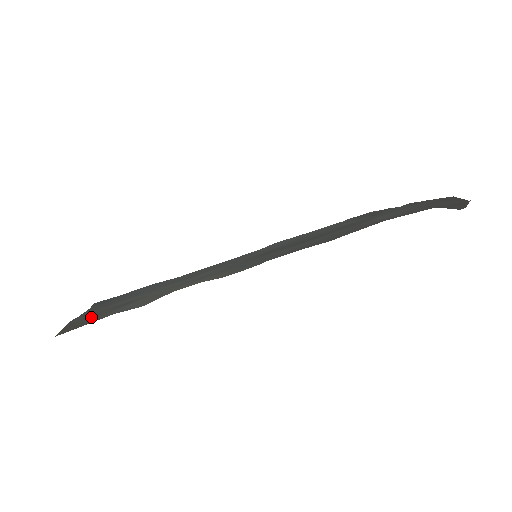
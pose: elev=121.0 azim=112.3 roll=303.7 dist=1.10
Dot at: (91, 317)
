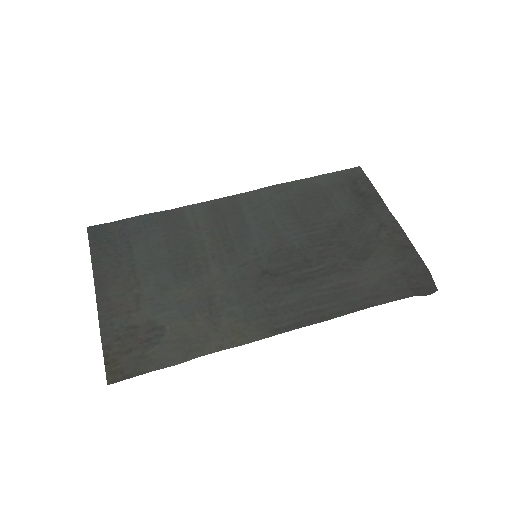
Dot at: (125, 347)
